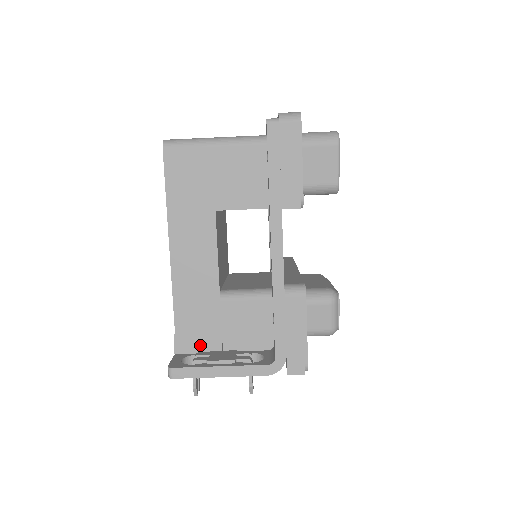
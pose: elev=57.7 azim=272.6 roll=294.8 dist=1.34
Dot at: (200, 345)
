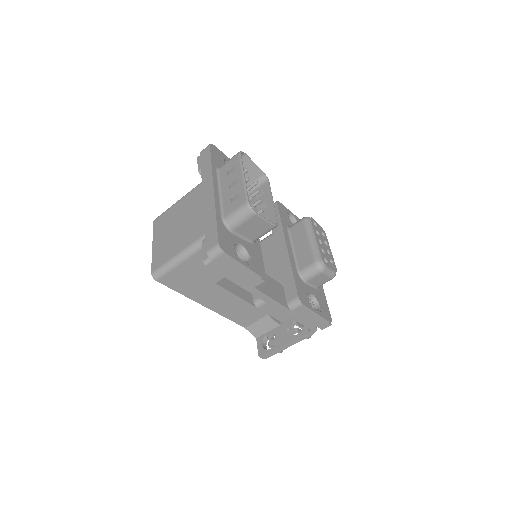
Dot at: (265, 328)
